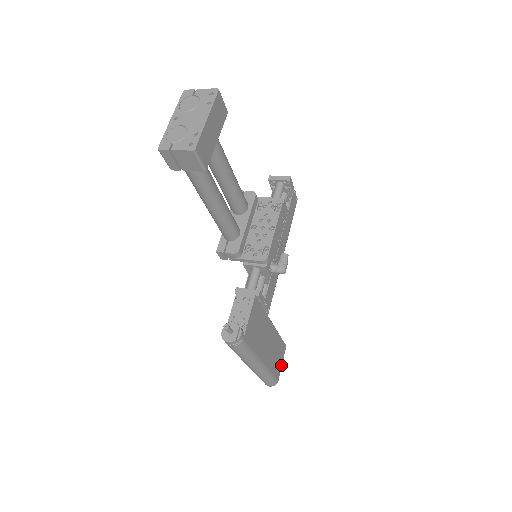
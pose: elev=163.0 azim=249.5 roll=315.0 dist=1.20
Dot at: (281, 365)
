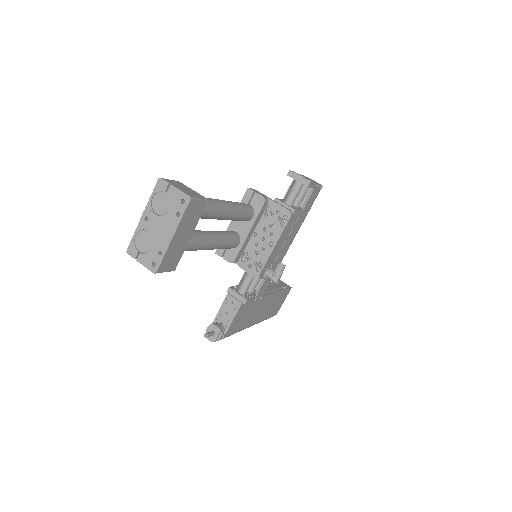
Dot at: (282, 303)
